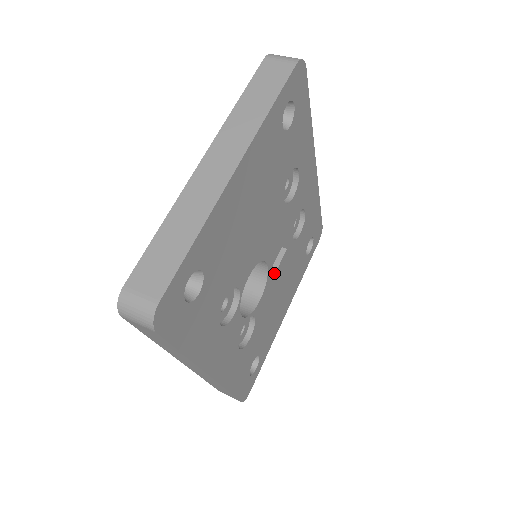
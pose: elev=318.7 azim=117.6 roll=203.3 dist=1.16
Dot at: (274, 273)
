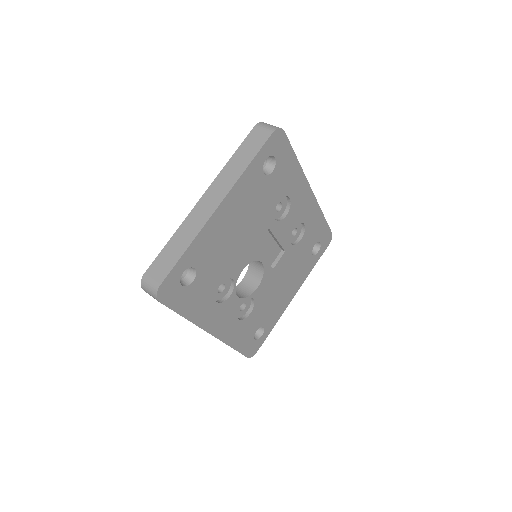
Dot at: (272, 269)
